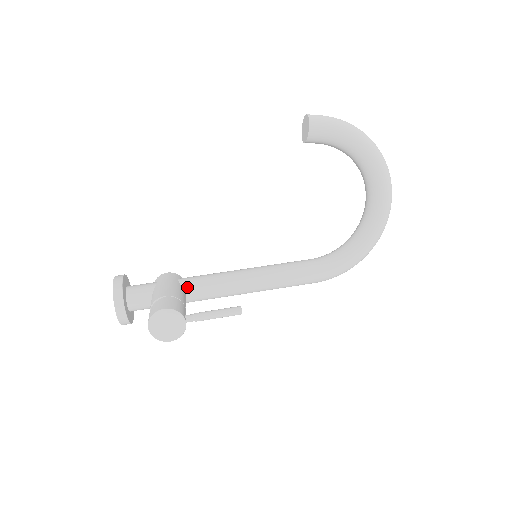
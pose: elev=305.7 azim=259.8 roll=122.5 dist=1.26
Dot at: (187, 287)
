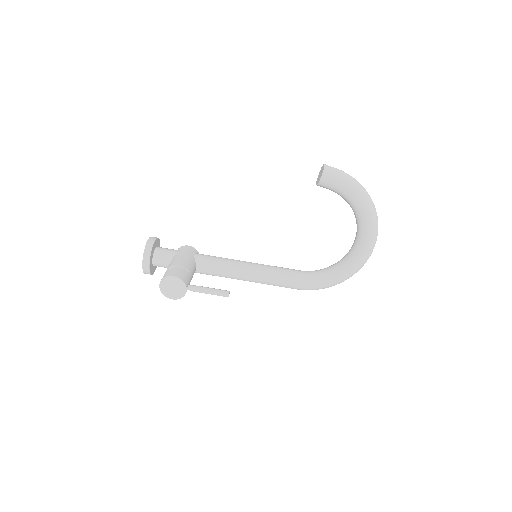
Dot at: (199, 262)
